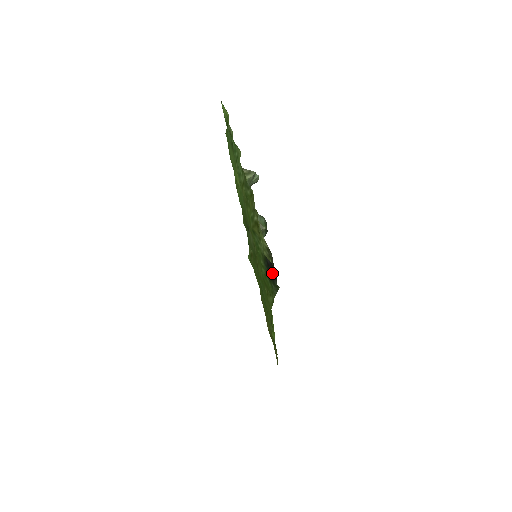
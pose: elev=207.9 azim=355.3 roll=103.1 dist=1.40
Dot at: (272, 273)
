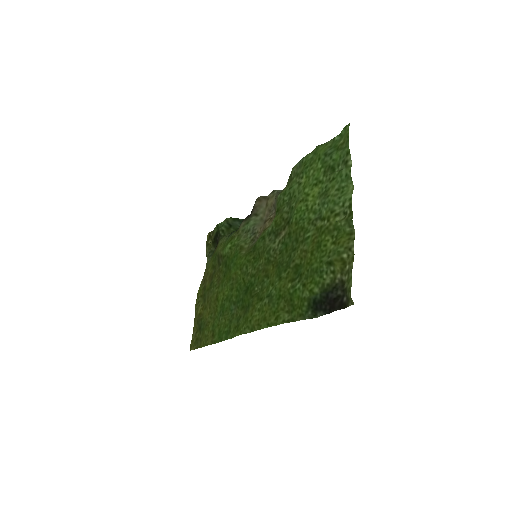
Dot at: (326, 306)
